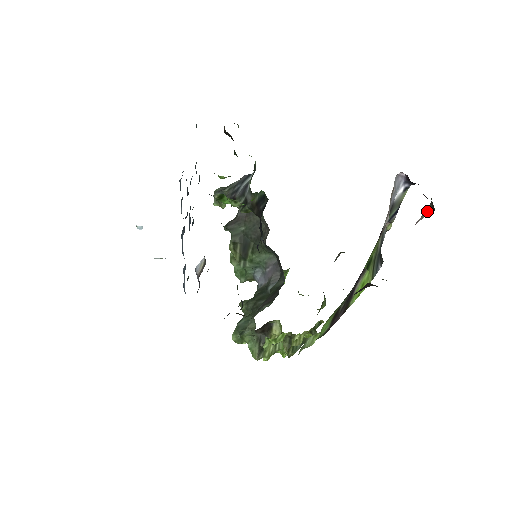
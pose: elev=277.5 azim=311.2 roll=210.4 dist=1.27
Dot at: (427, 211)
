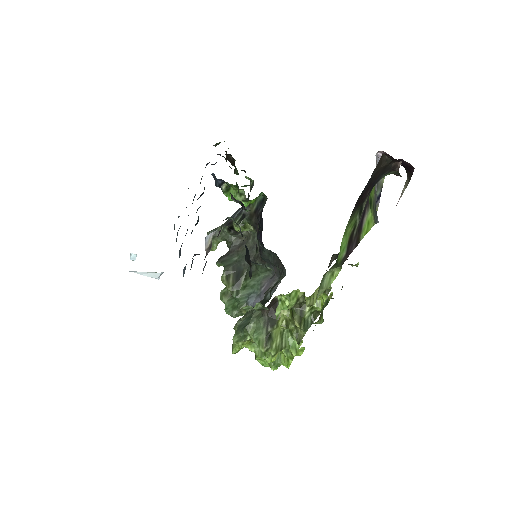
Dot at: (405, 185)
